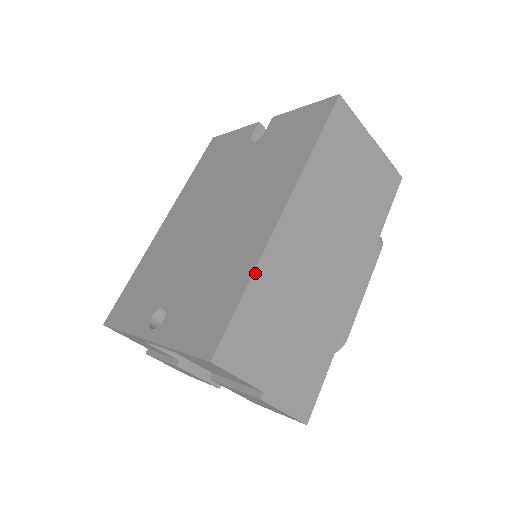
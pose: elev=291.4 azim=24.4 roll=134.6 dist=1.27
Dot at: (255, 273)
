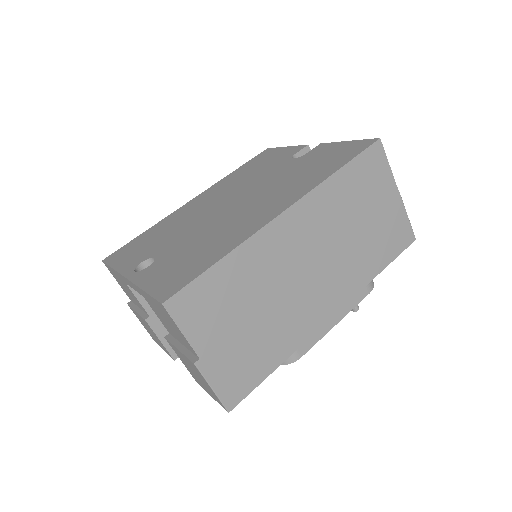
Dot at: (236, 250)
